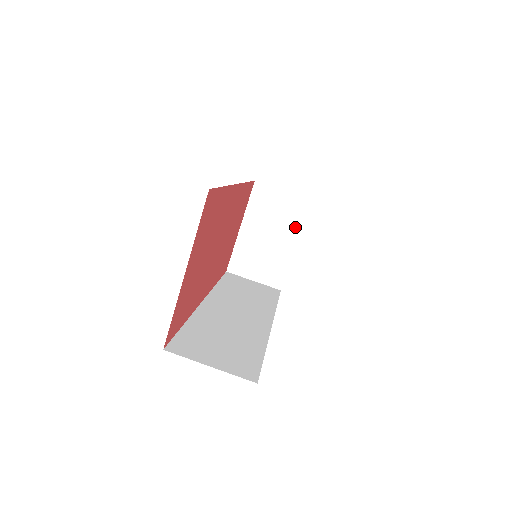
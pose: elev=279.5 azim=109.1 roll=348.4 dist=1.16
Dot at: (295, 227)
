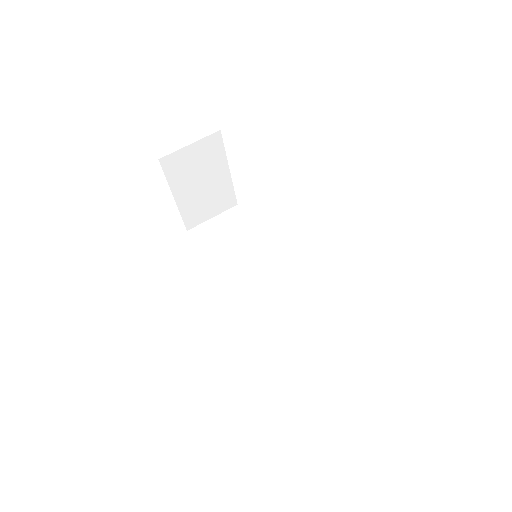
Dot at: (220, 160)
